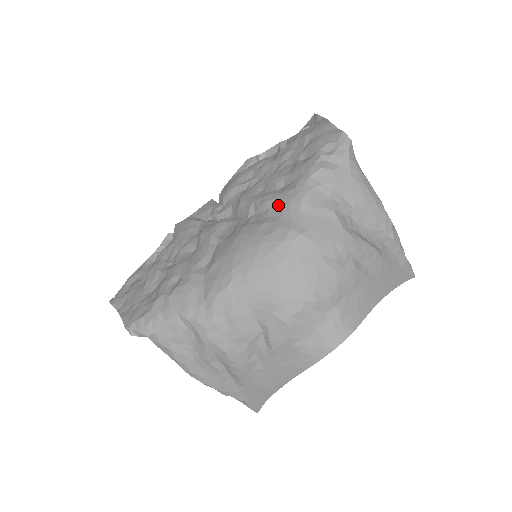
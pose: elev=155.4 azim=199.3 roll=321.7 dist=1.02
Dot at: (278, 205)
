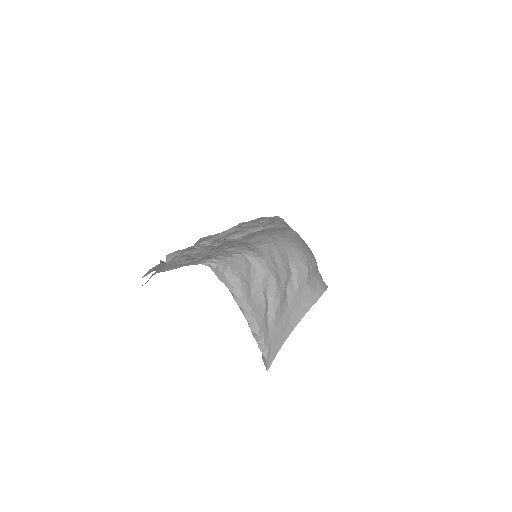
Dot at: (270, 226)
